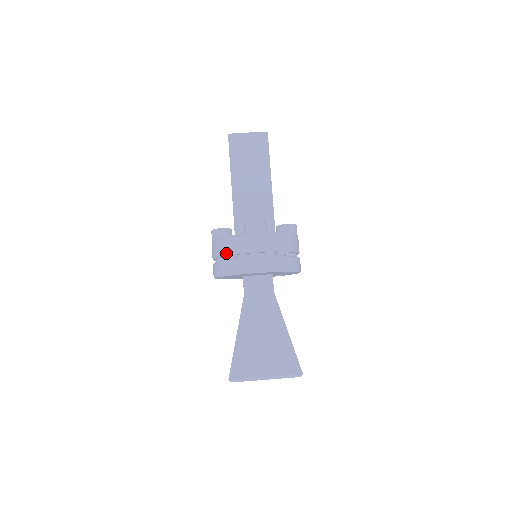
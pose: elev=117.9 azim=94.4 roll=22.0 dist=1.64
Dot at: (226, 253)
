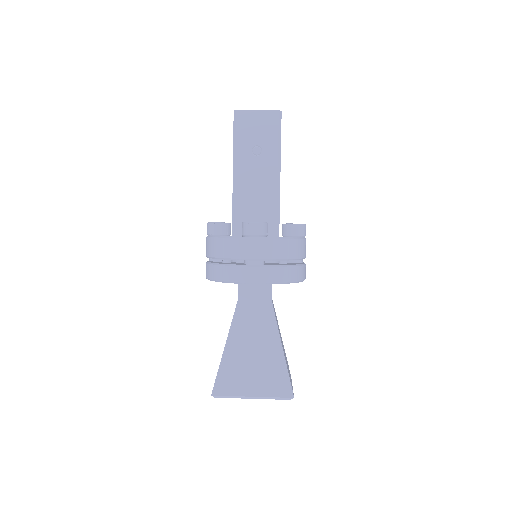
Dot at: (219, 256)
